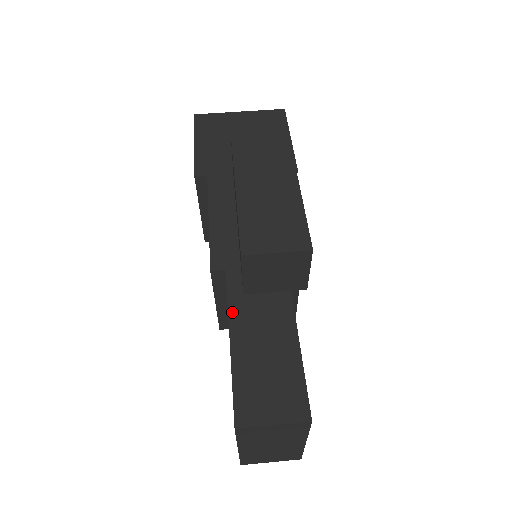
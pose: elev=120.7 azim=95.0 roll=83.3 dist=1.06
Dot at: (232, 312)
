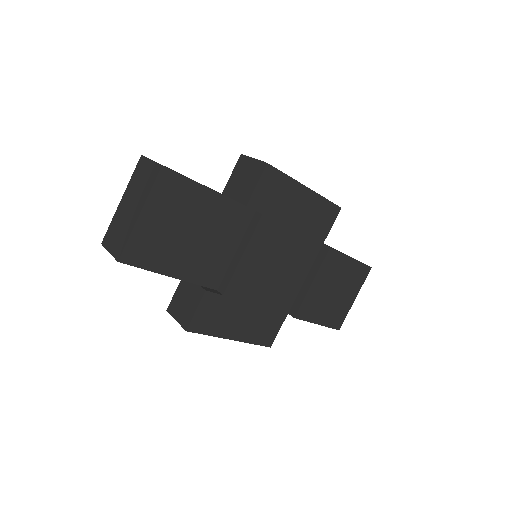
Dot at: occluded
